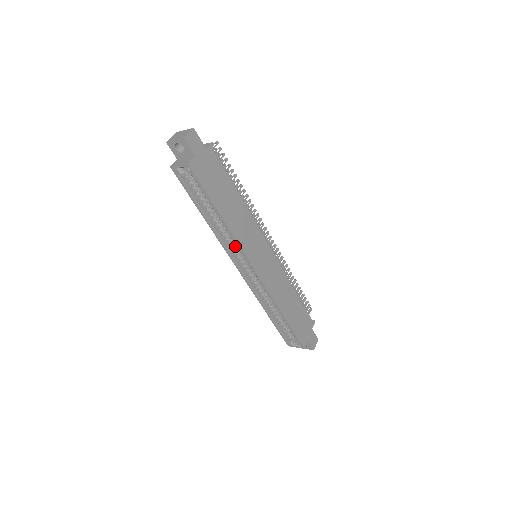
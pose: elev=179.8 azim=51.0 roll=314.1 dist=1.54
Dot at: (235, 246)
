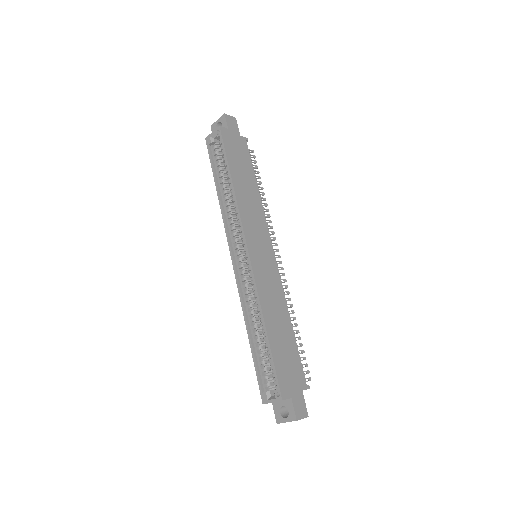
Dot at: (237, 228)
